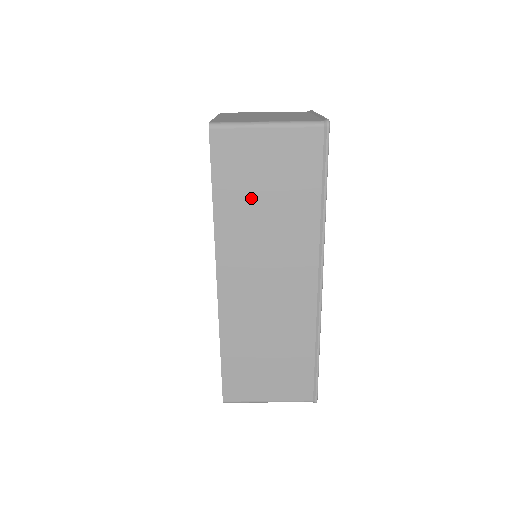
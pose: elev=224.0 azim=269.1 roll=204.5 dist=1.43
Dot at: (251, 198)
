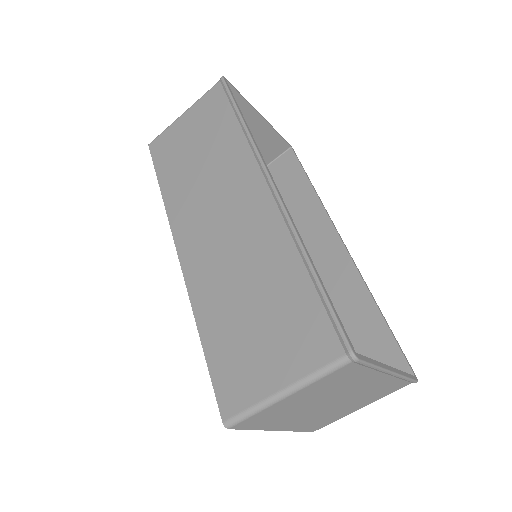
Dot at: (186, 165)
